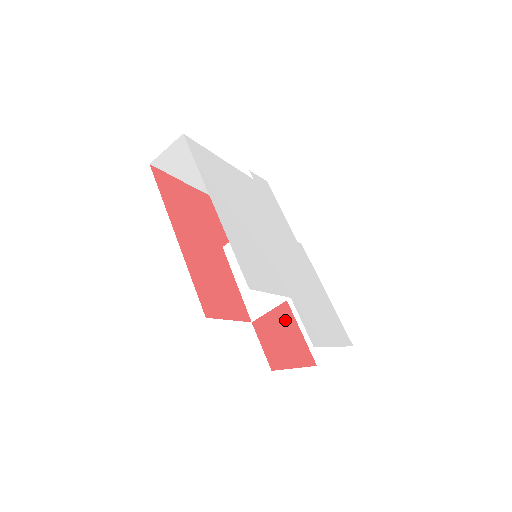
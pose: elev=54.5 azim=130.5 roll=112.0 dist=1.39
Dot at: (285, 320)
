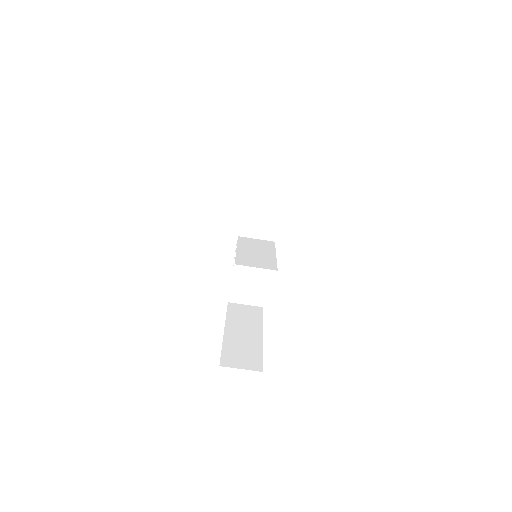
Dot at: occluded
